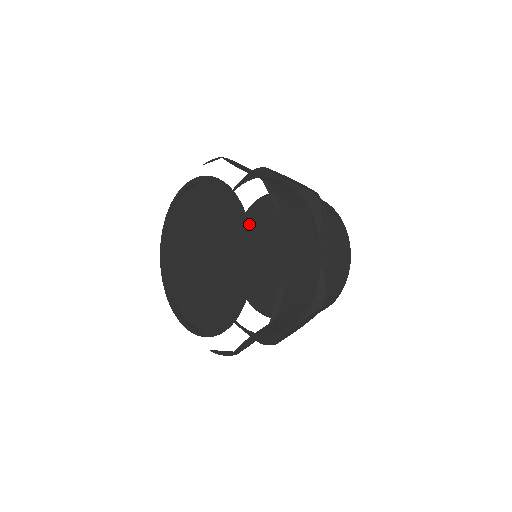
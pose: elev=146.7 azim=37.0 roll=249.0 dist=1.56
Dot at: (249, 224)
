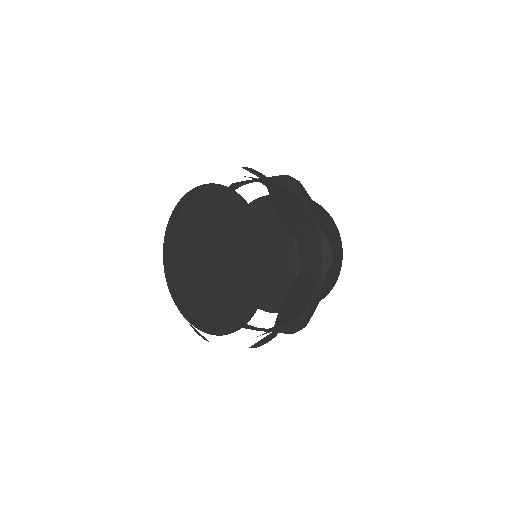
Dot at: (260, 210)
